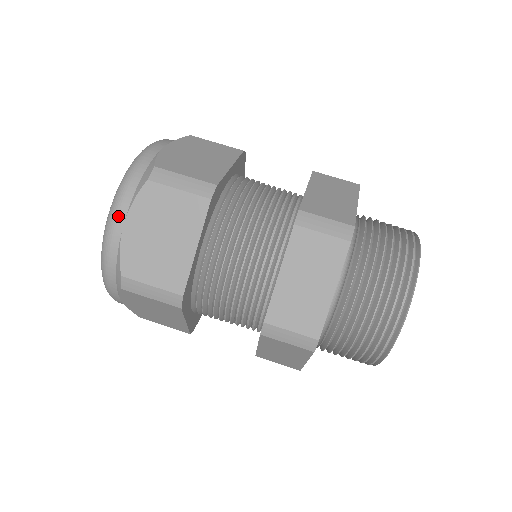
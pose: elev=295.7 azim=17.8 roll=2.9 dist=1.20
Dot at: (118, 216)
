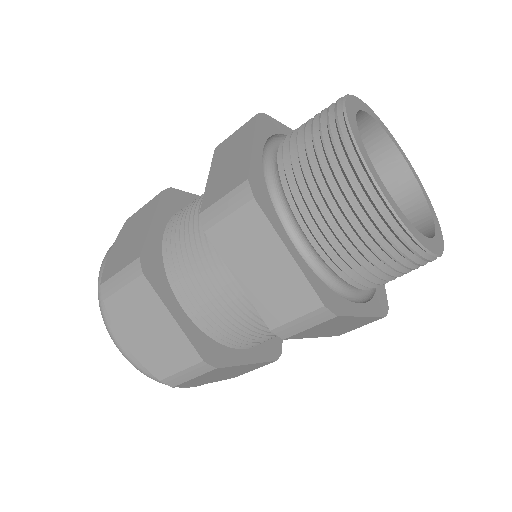
Dot at: (107, 253)
